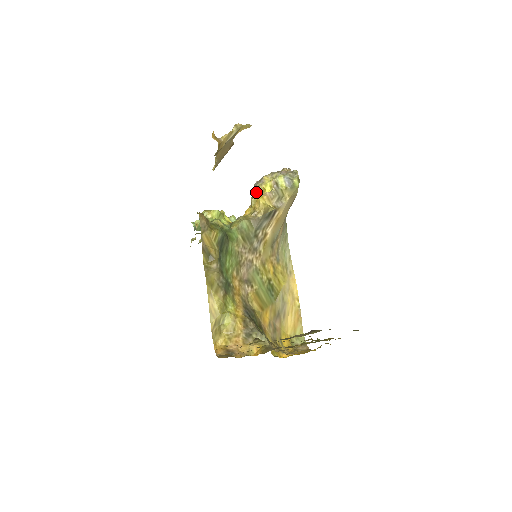
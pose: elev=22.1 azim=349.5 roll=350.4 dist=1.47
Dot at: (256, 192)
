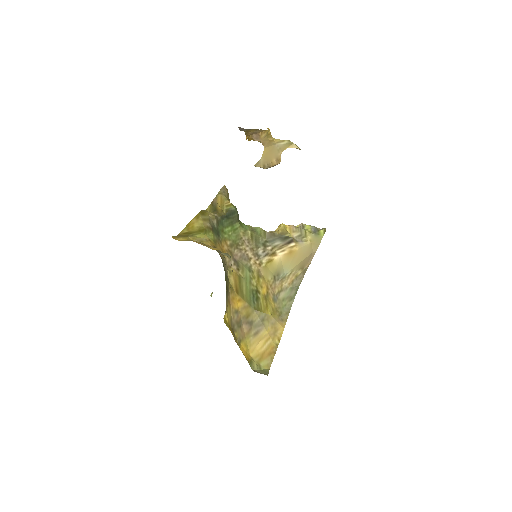
Dot at: occluded
